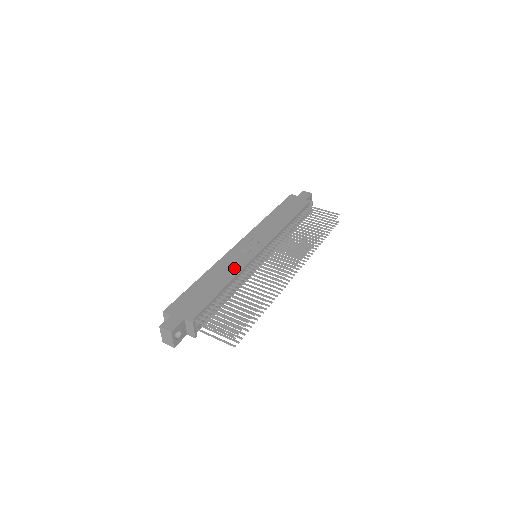
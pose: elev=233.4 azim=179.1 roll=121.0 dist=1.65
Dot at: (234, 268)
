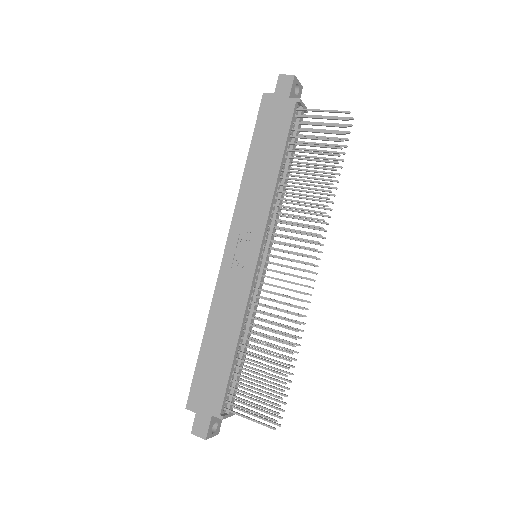
Dot at: (236, 306)
